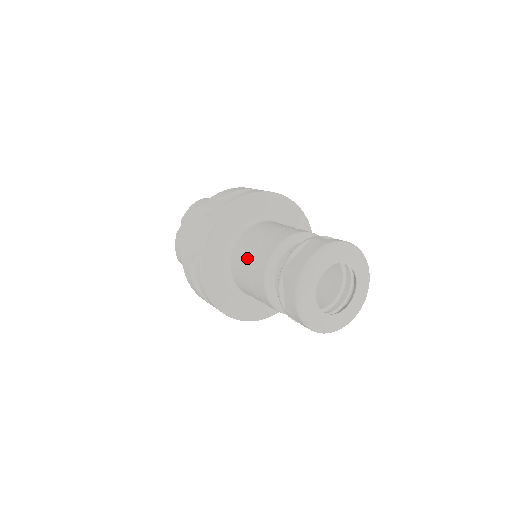
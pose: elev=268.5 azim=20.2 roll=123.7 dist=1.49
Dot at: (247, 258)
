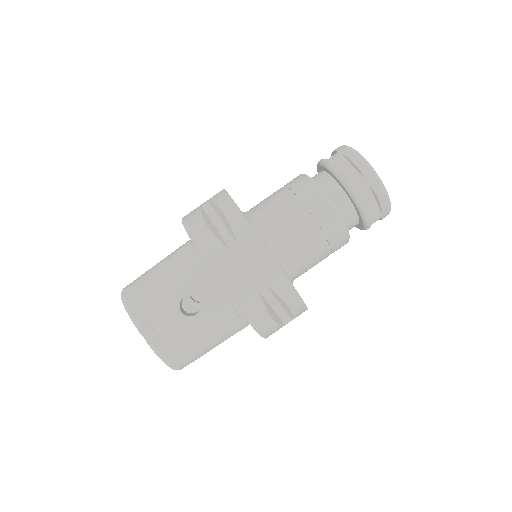
Dot at: (303, 231)
